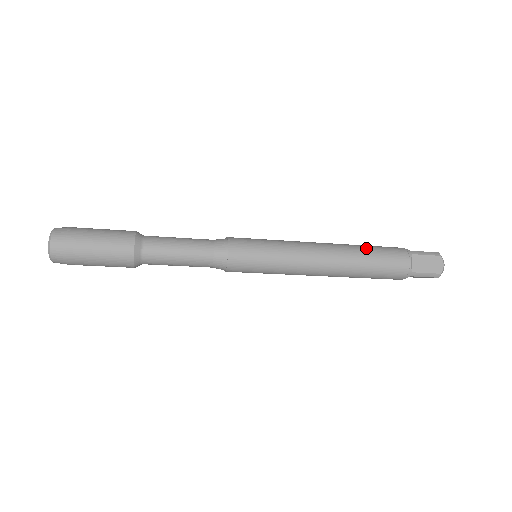
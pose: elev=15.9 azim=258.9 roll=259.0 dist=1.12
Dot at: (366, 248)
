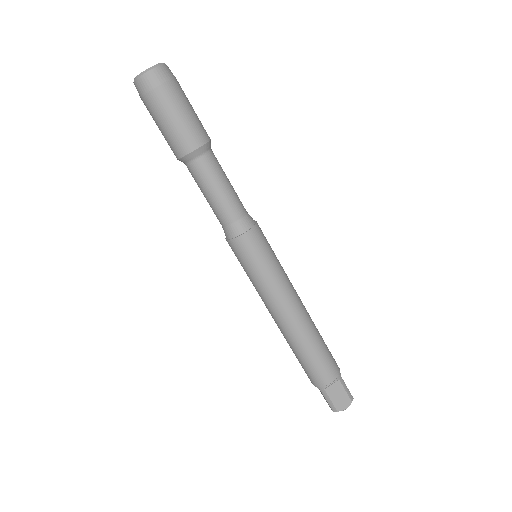
Dot at: occluded
